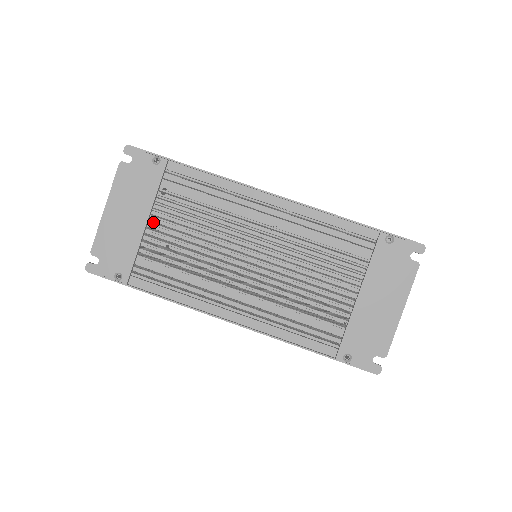
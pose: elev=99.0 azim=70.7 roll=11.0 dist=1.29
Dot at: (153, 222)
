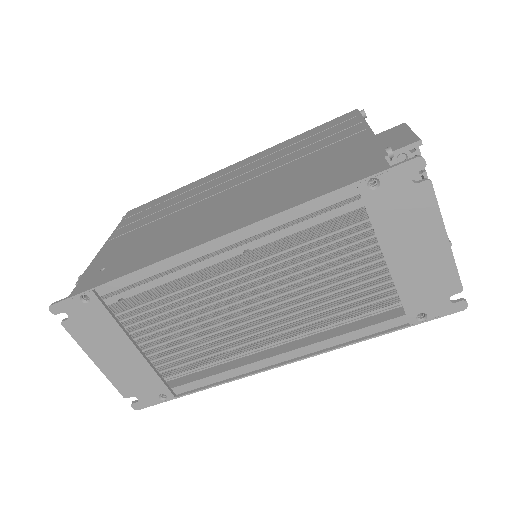
Dot at: occluded
